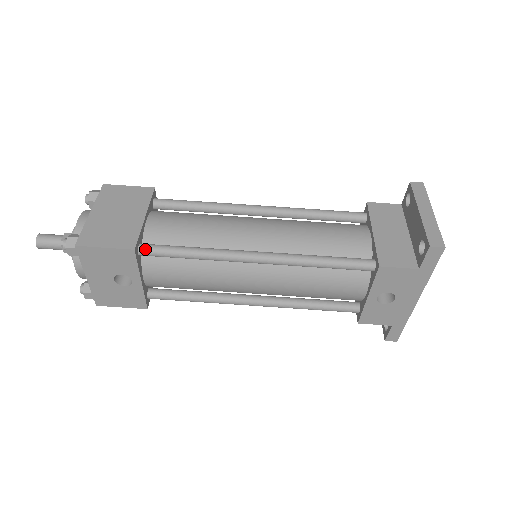
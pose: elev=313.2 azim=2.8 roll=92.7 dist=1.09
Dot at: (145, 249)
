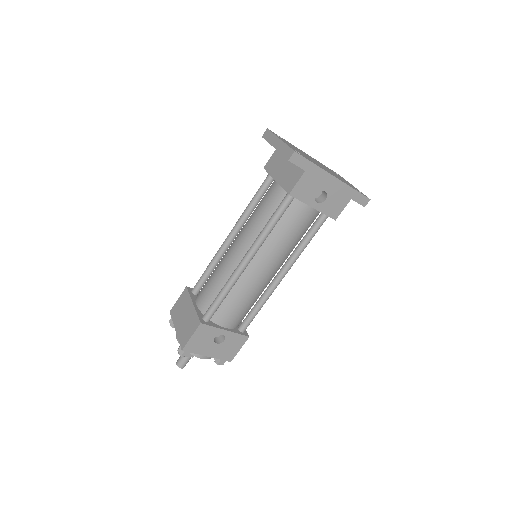
Dot at: (206, 317)
